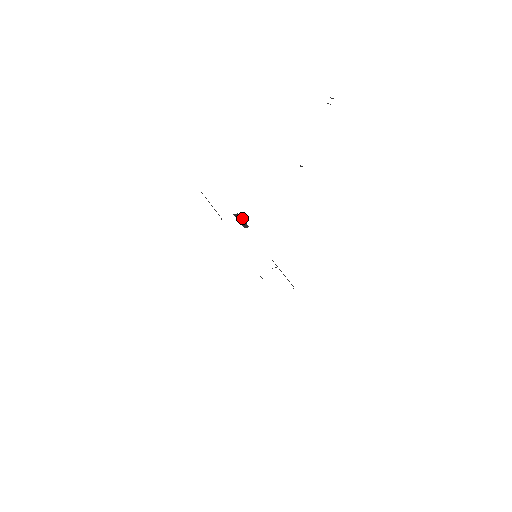
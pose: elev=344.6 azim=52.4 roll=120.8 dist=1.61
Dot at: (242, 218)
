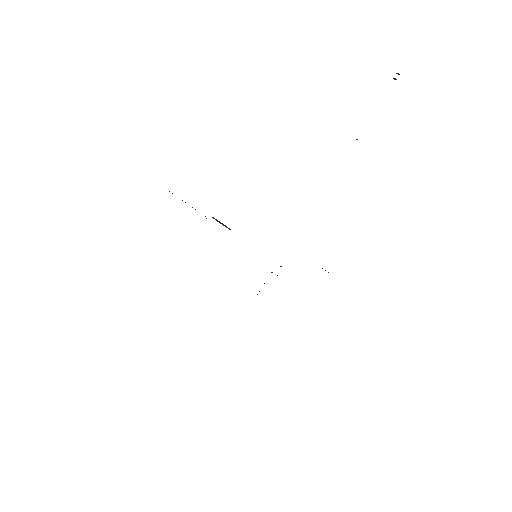
Dot at: occluded
